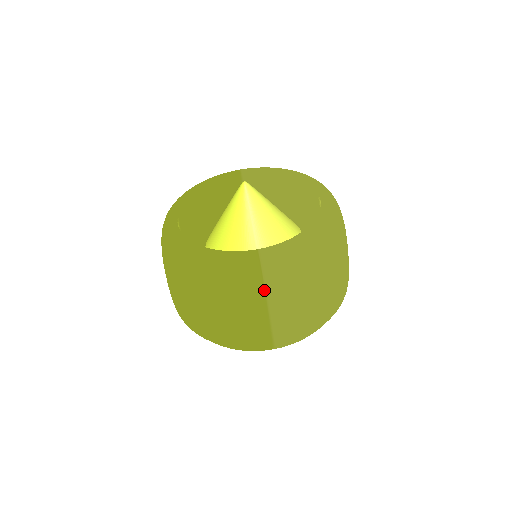
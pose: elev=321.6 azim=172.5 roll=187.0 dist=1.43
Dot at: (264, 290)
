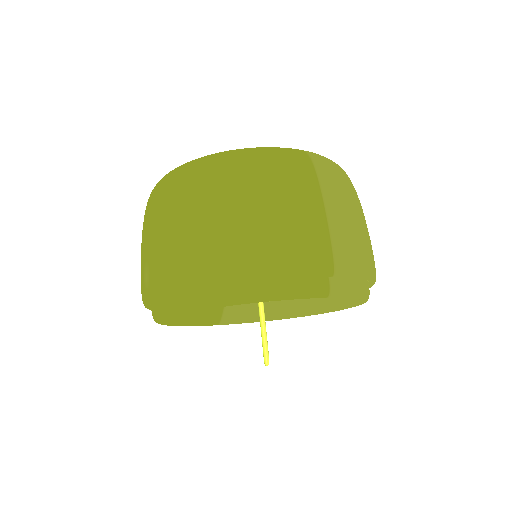
Dot at: (316, 175)
